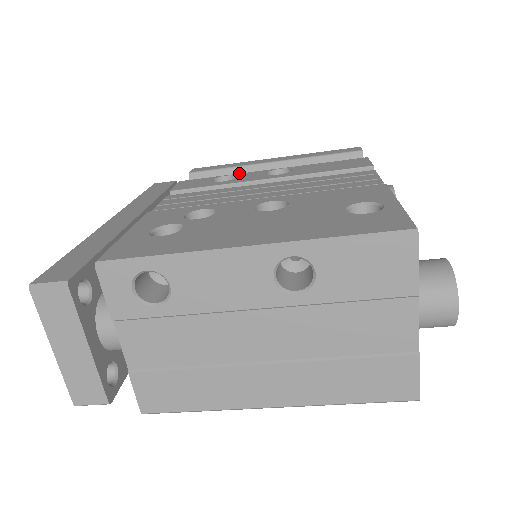
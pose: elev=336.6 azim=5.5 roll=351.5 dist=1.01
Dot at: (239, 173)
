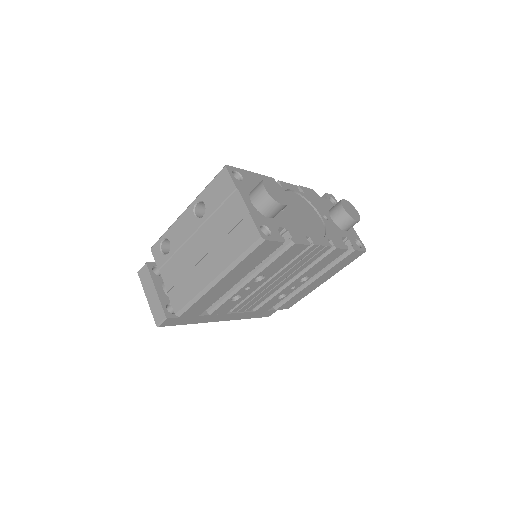
Dot at: occluded
